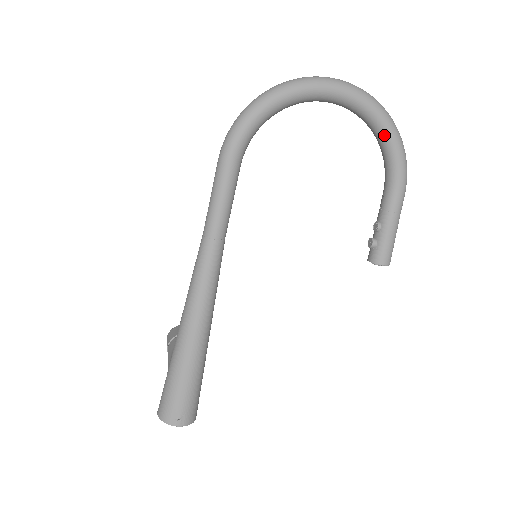
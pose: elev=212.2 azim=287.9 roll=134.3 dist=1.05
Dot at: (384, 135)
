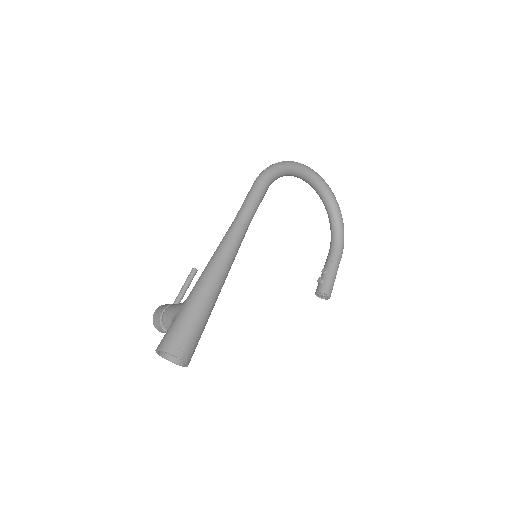
Dot at: (337, 216)
